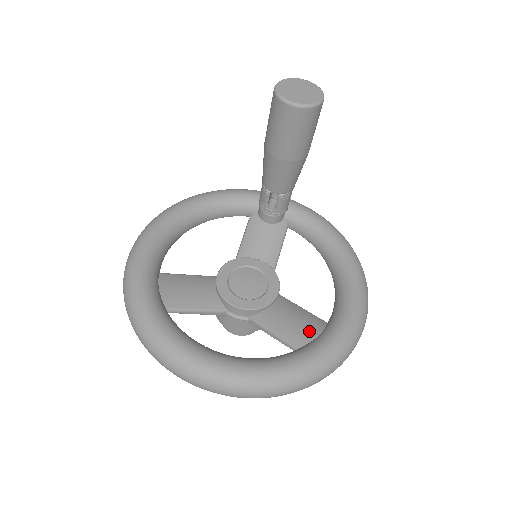
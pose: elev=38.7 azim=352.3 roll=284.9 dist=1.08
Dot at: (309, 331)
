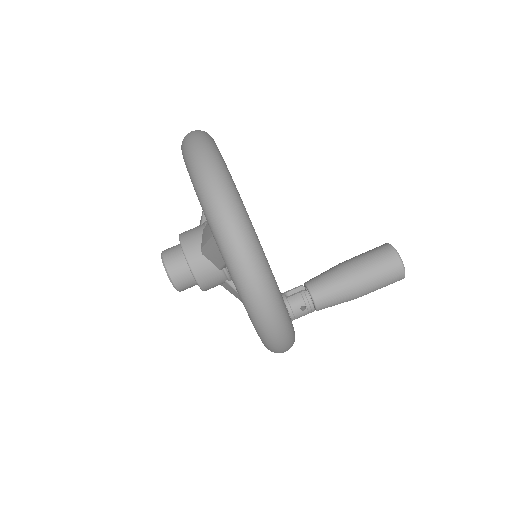
Dot at: occluded
